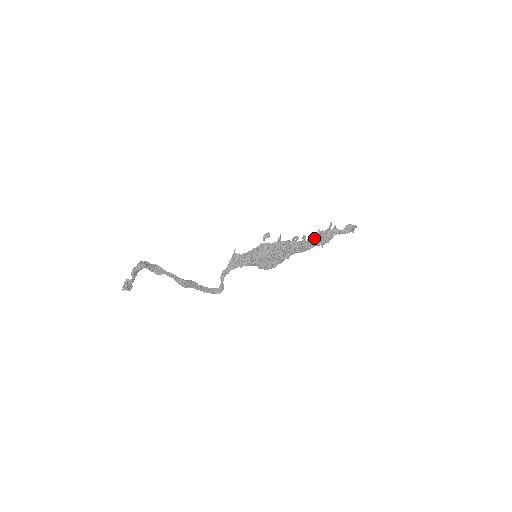
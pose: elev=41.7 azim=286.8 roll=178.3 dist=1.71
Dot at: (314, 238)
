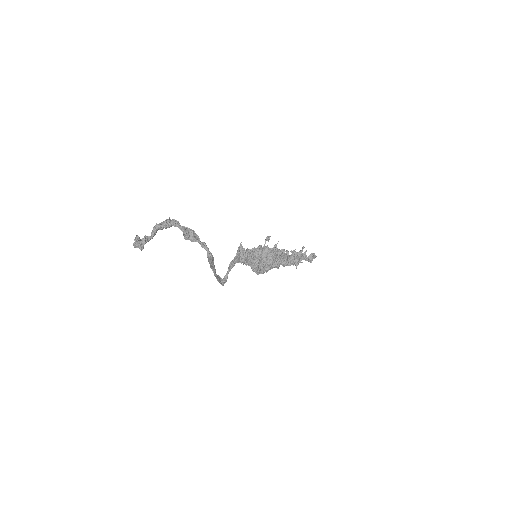
Dot at: occluded
